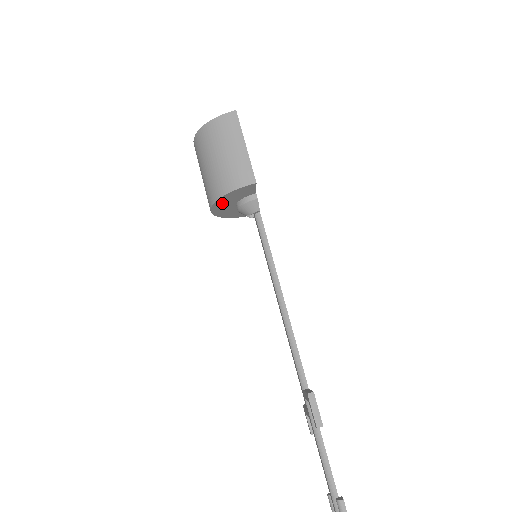
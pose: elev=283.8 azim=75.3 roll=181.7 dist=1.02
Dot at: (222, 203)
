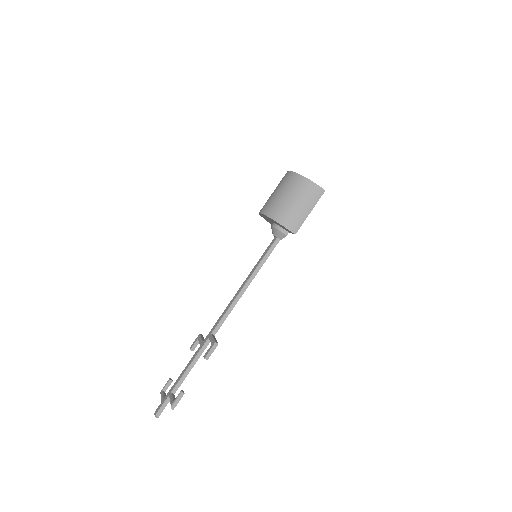
Dot at: (270, 219)
